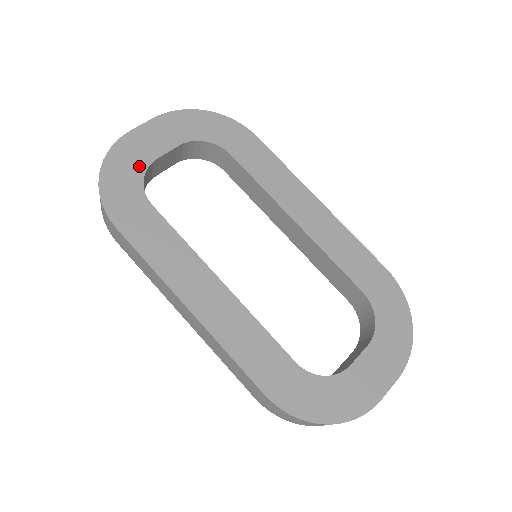
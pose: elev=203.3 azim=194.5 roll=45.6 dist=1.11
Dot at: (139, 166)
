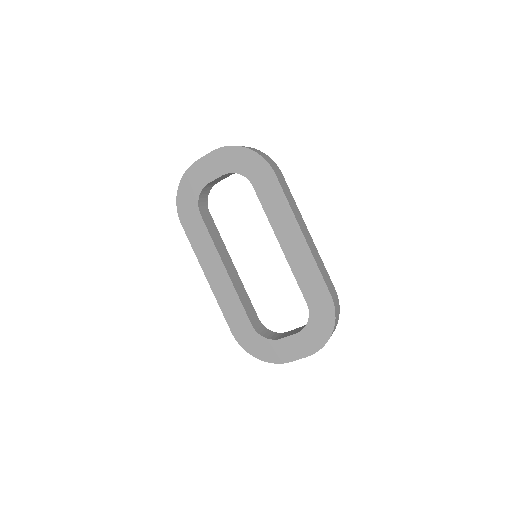
Dot at: (198, 187)
